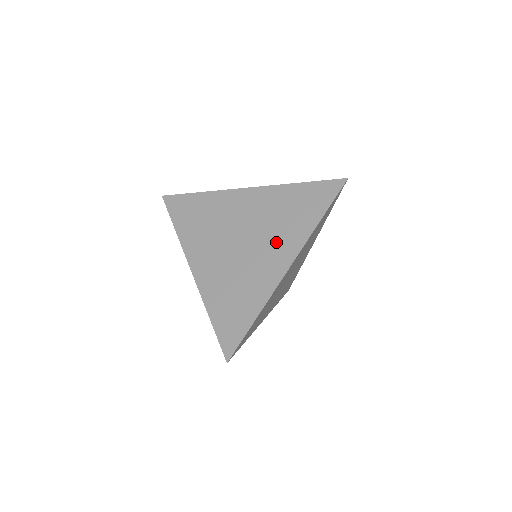
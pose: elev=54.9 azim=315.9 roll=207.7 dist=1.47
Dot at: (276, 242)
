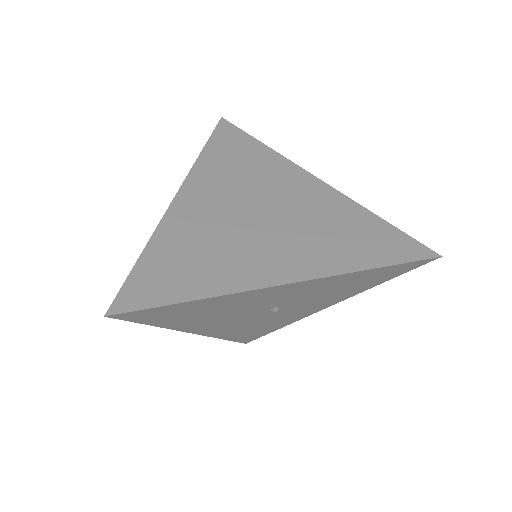
Dot at: occluded
